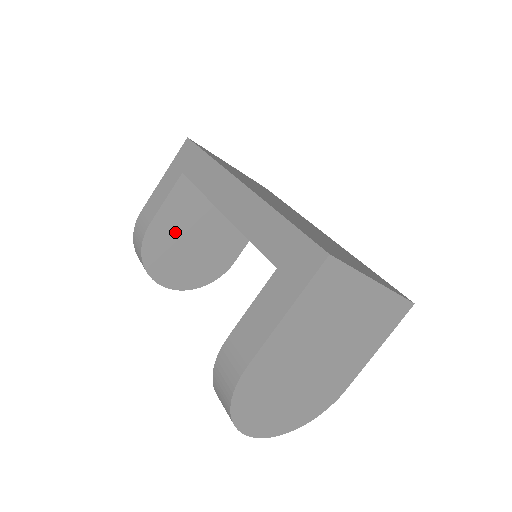
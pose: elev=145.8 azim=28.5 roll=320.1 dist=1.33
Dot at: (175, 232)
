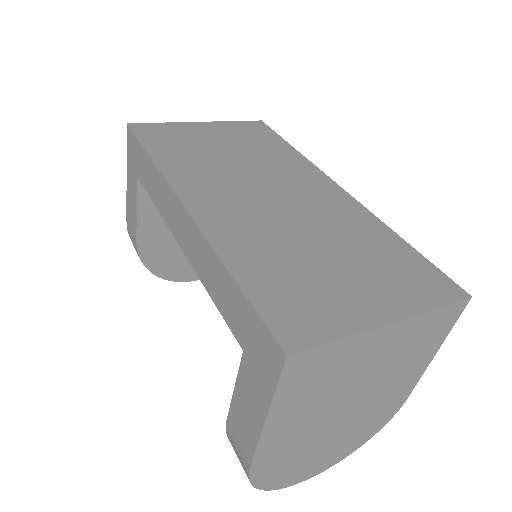
Dot at: (170, 233)
